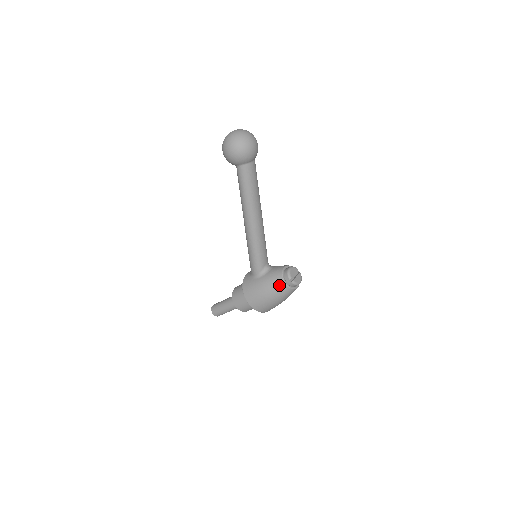
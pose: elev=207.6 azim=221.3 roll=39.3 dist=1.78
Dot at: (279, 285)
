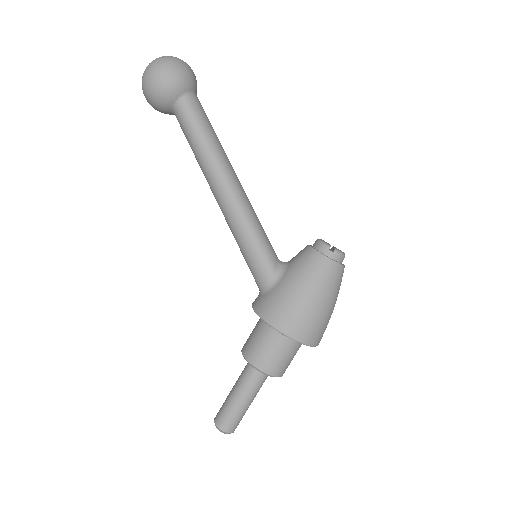
Dot at: (318, 265)
